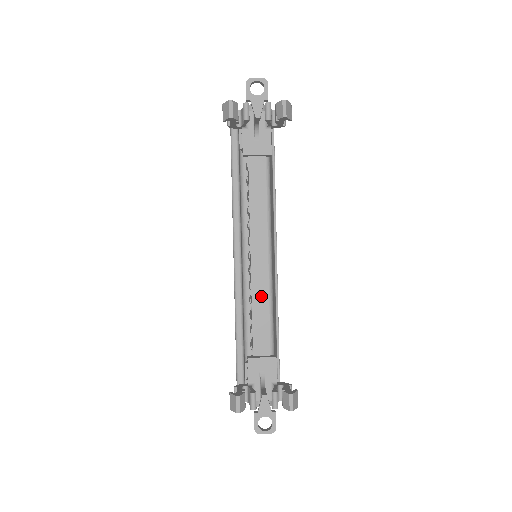
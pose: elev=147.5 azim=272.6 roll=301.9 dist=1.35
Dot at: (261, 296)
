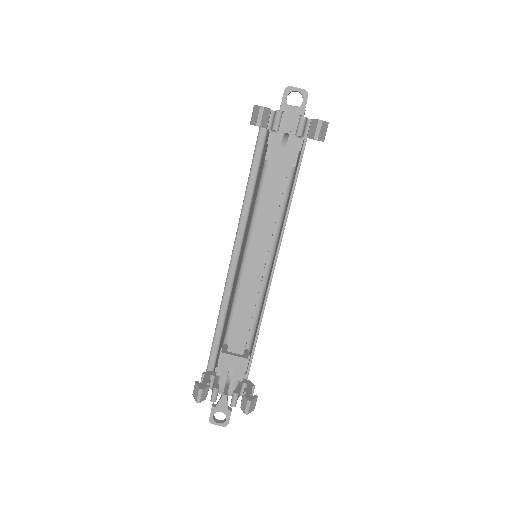
Dot at: (248, 301)
